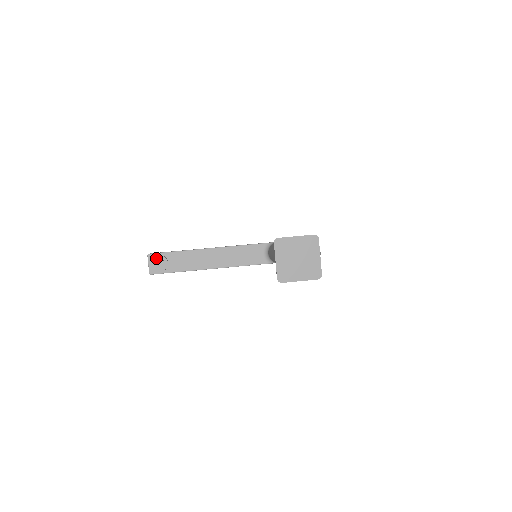
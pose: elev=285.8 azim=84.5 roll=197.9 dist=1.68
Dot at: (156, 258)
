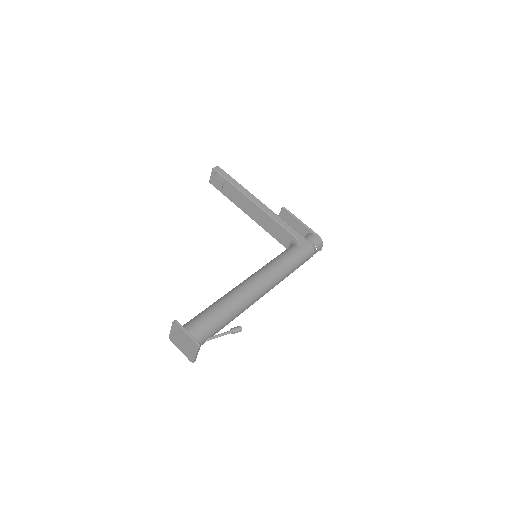
Dot at: (216, 176)
